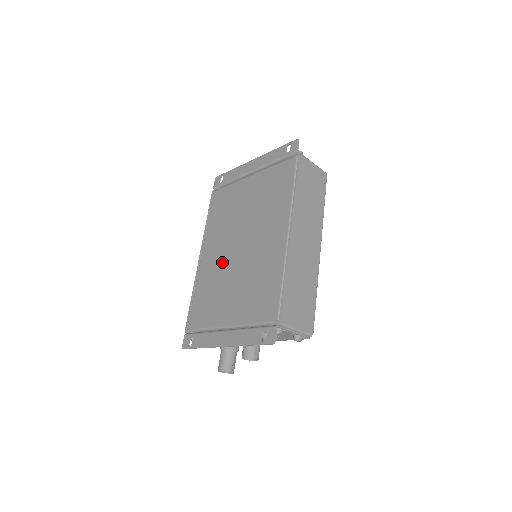
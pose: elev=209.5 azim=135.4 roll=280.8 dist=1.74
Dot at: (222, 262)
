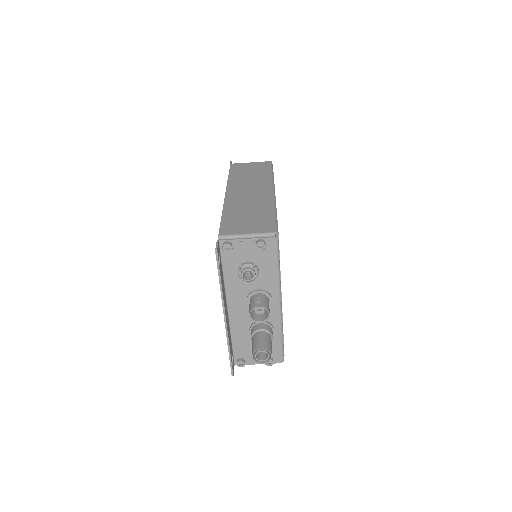
Dot at: occluded
